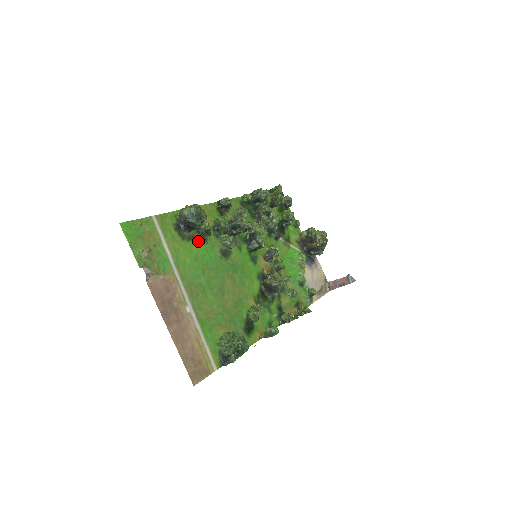
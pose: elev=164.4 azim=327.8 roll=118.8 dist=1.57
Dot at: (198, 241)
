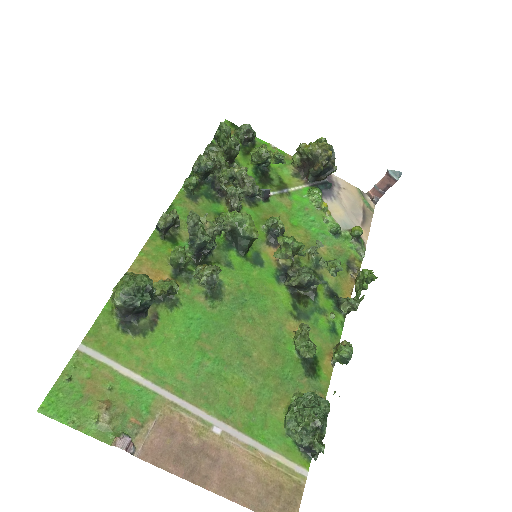
Dot at: (167, 315)
